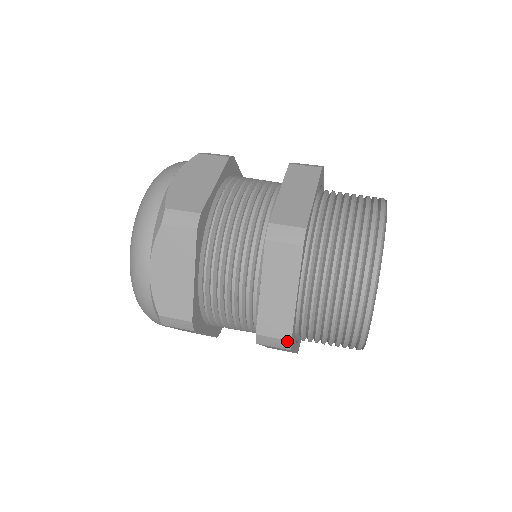
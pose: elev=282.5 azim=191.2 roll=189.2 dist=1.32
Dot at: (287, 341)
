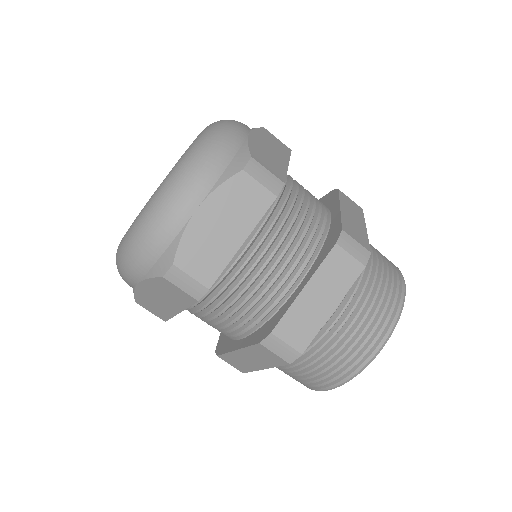
Dot at: (298, 353)
